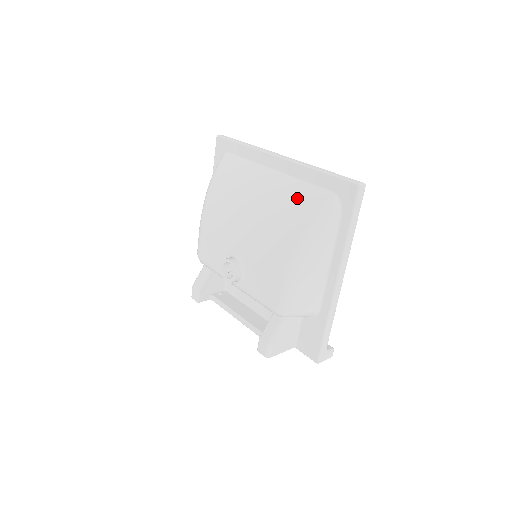
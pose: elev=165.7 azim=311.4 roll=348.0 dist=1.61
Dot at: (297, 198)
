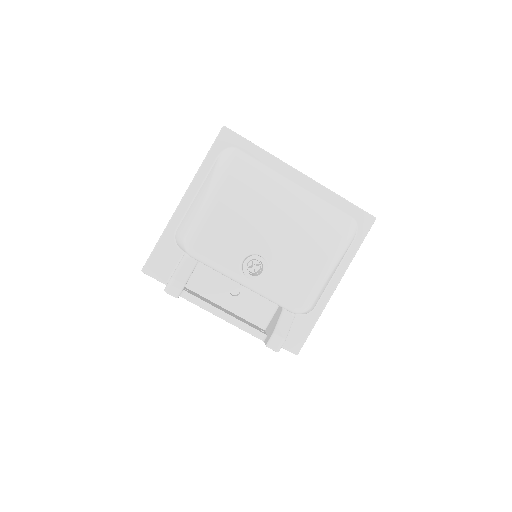
Dot at: (327, 215)
